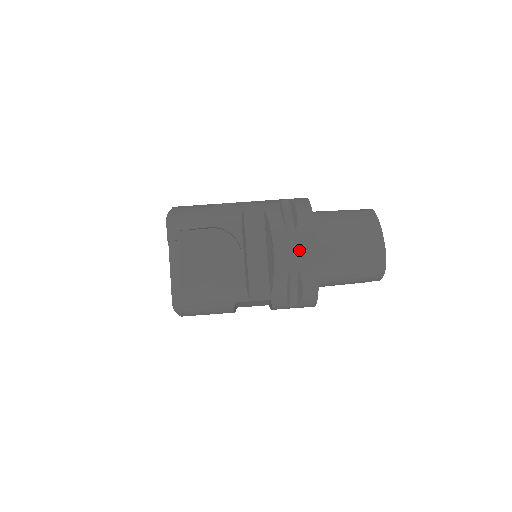
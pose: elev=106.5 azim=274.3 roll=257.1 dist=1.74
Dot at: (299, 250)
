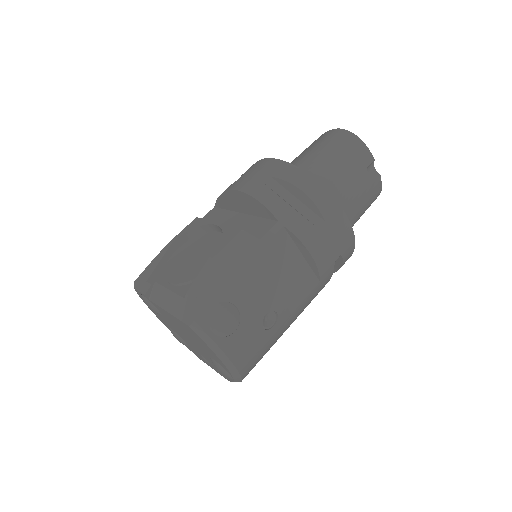
Dot at: (257, 171)
